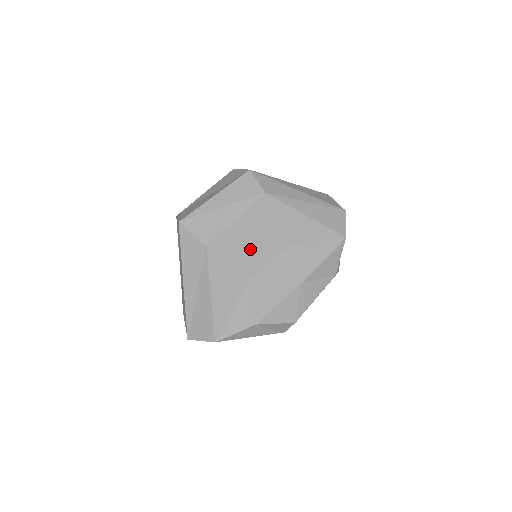
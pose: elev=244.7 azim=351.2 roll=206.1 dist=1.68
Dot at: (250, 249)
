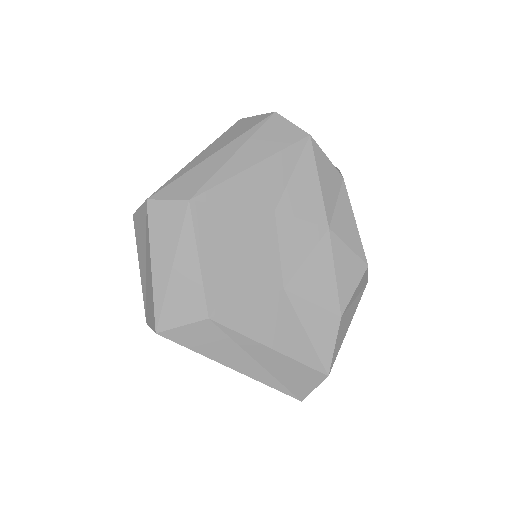
Dot at: (247, 265)
